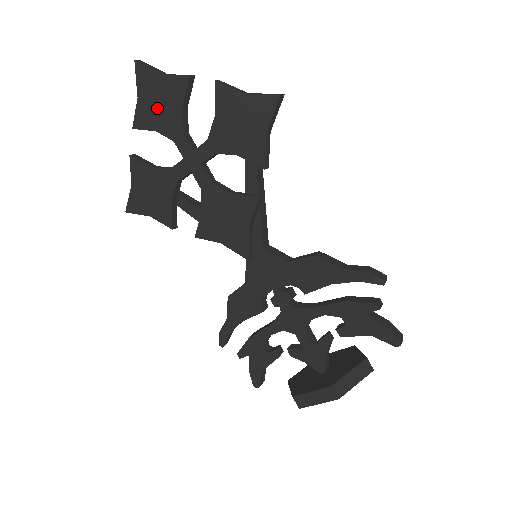
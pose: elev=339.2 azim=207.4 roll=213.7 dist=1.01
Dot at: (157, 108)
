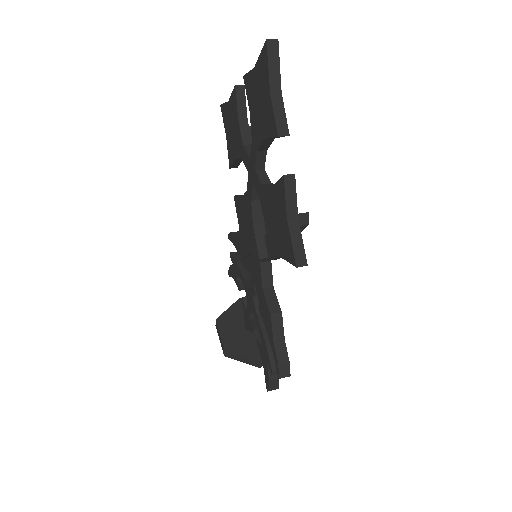
Dot at: (257, 103)
